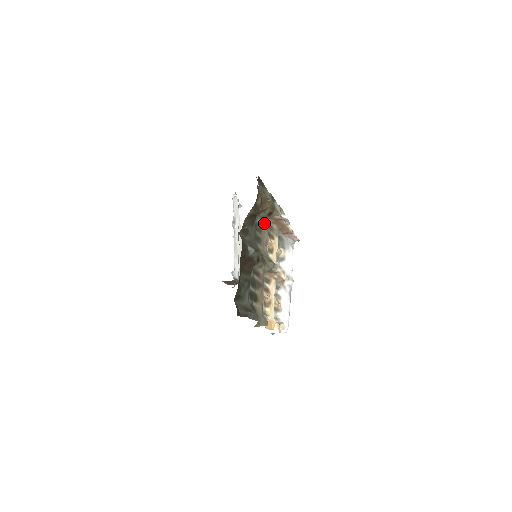
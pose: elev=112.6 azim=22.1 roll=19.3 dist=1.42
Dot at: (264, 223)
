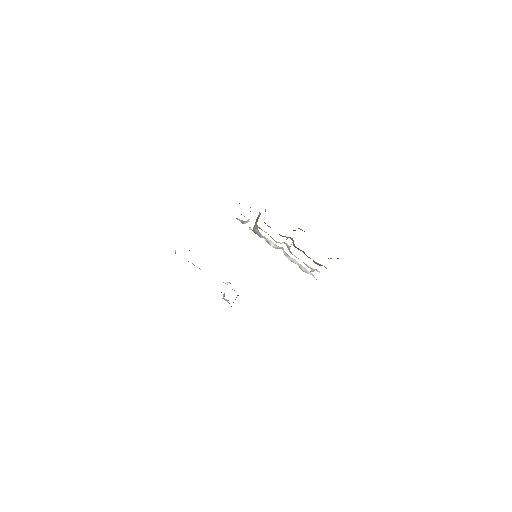
Dot at: (264, 222)
